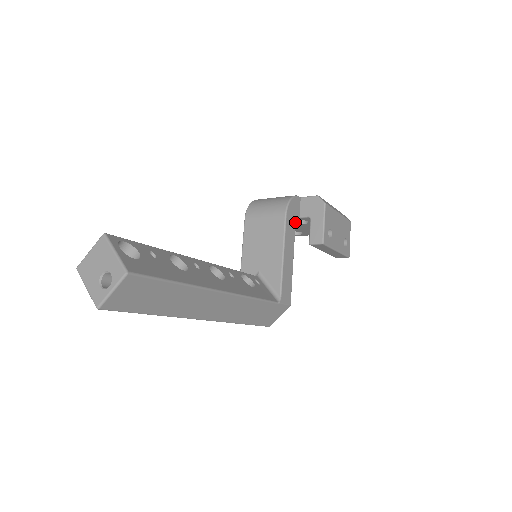
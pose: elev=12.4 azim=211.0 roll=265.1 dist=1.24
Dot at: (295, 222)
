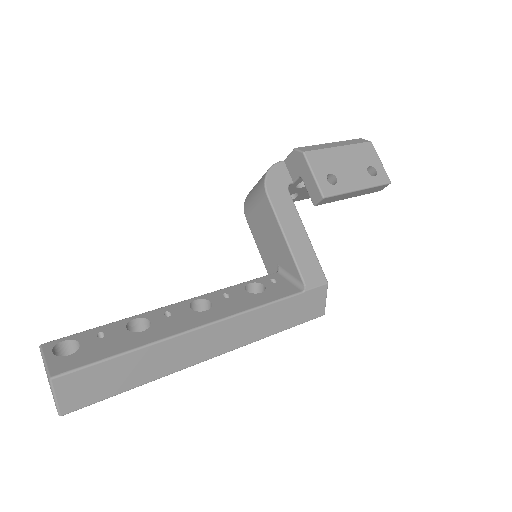
Dot at: (288, 192)
